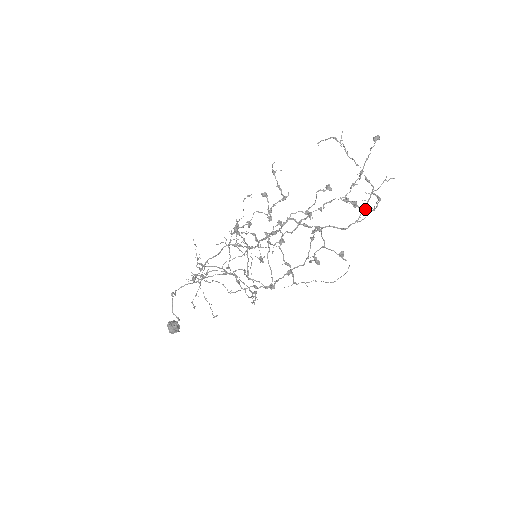
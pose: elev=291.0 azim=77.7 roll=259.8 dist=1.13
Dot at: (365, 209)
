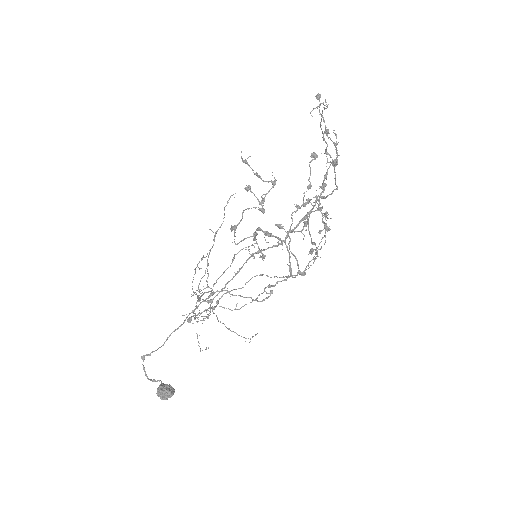
Dot at: (337, 164)
